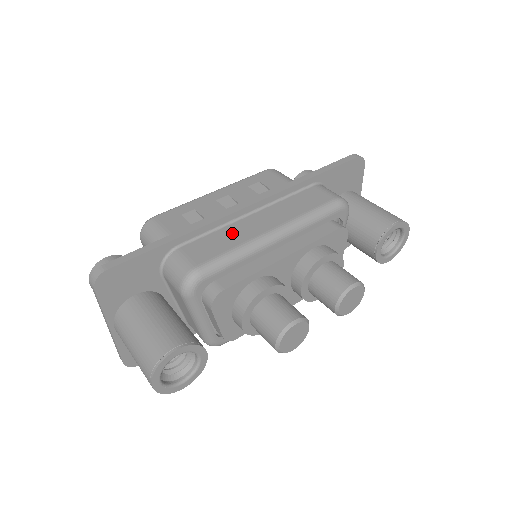
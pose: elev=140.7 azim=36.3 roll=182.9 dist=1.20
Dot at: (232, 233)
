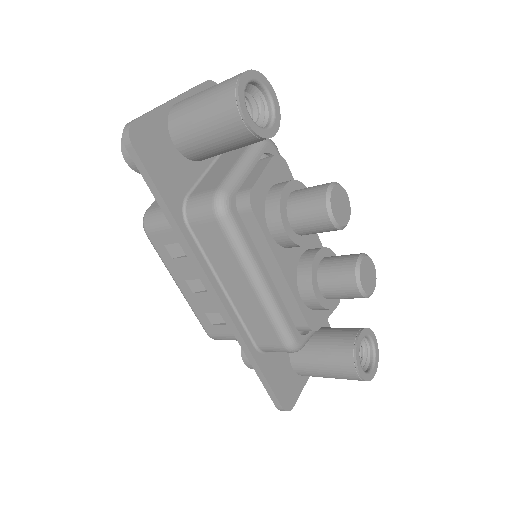
Dot at: occluded
